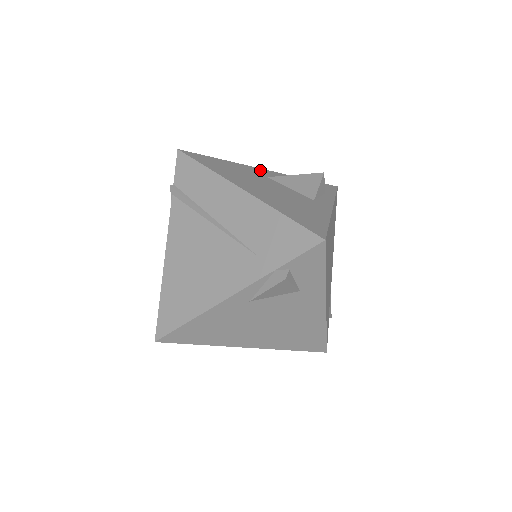
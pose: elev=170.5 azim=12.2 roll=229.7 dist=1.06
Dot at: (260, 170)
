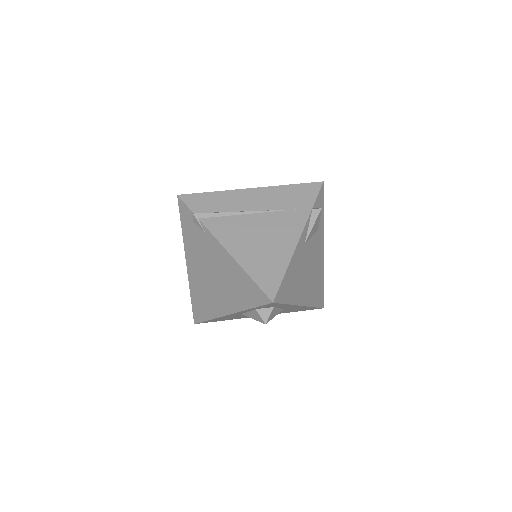
Dot at: occluded
